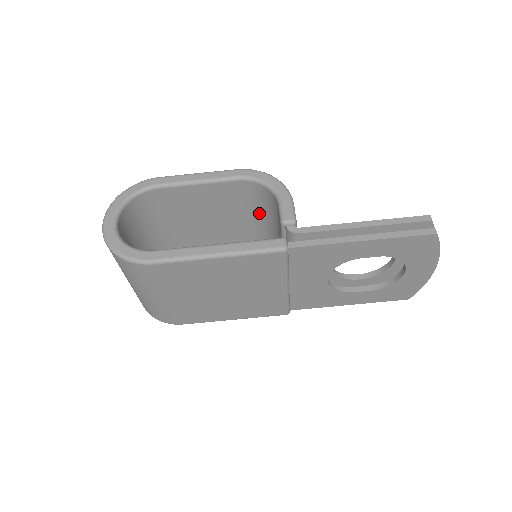
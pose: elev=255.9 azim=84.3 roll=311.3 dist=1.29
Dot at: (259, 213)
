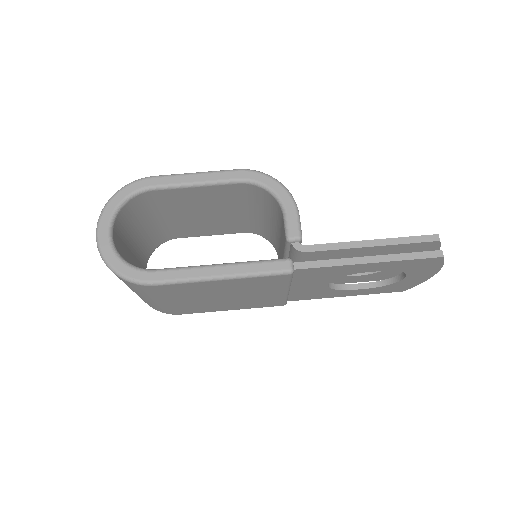
Dot at: (259, 209)
